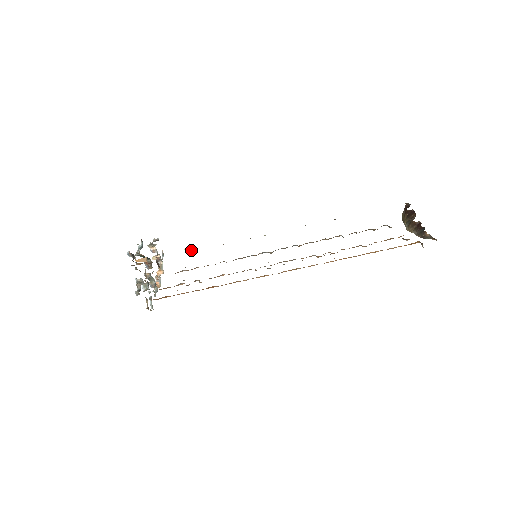
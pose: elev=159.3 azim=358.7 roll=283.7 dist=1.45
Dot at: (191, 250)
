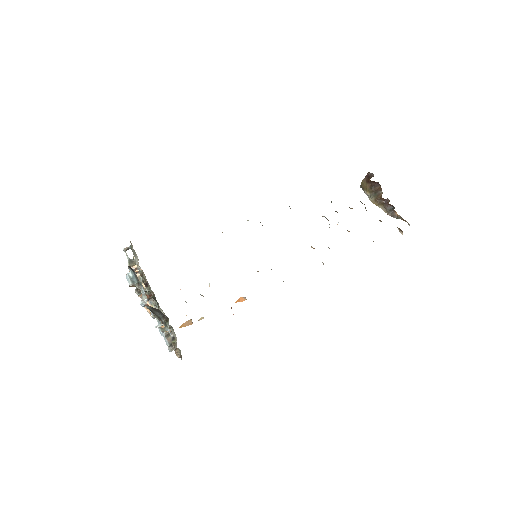
Dot at: (241, 300)
